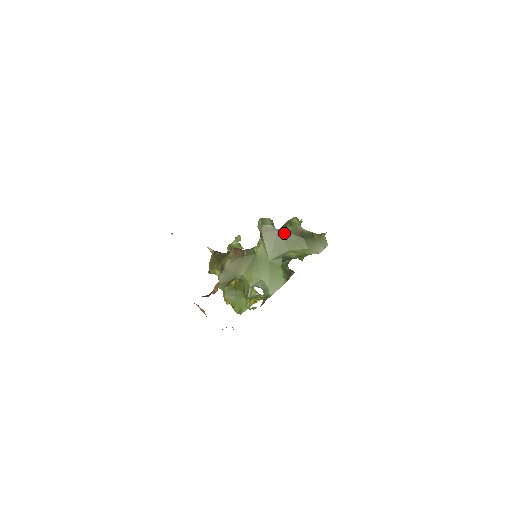
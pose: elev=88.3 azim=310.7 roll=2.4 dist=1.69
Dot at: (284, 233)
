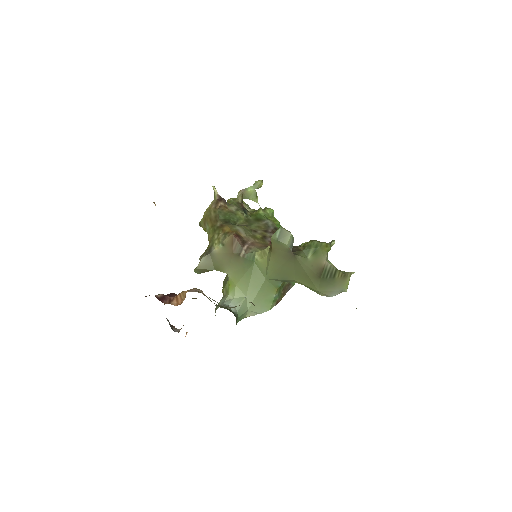
Dot at: (299, 262)
